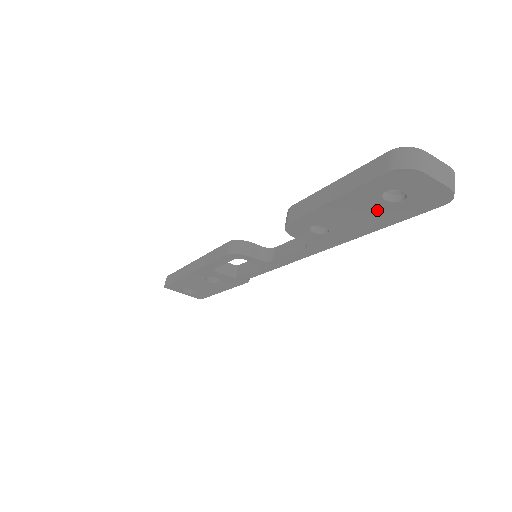
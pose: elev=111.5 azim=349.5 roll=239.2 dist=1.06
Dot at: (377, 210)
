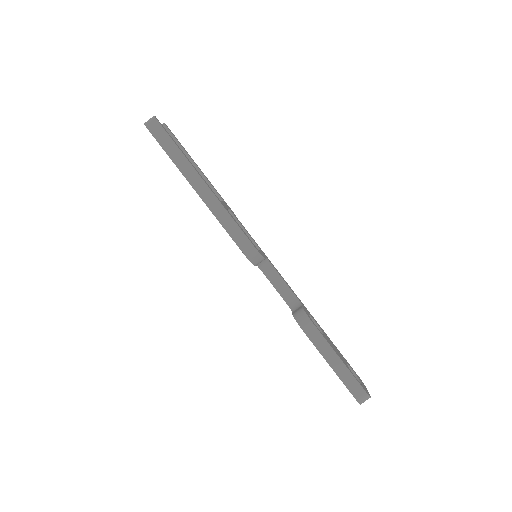
Dot at: occluded
